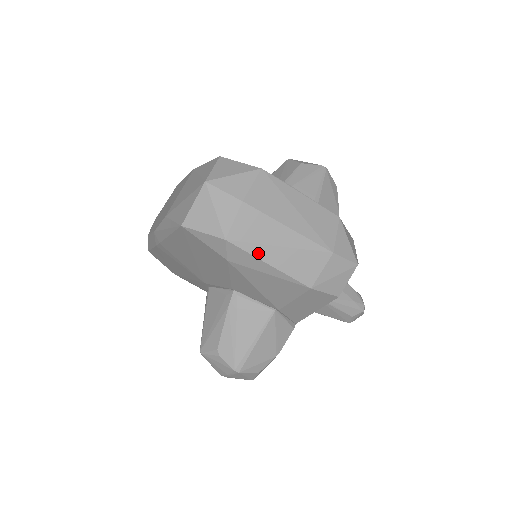
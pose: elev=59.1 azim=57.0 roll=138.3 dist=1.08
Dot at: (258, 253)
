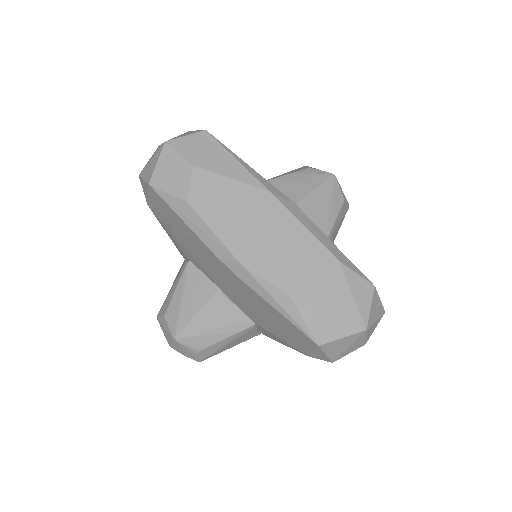
Dot at: occluded
